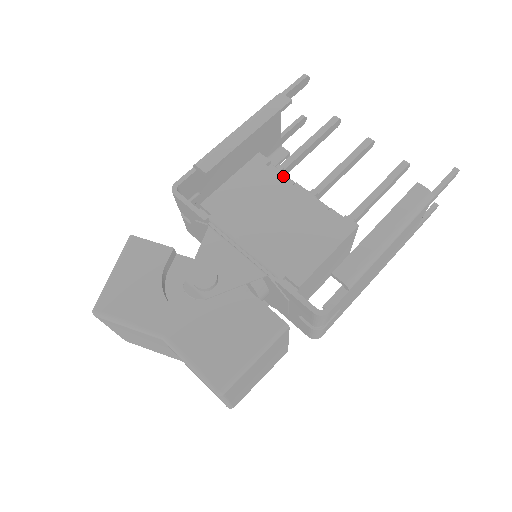
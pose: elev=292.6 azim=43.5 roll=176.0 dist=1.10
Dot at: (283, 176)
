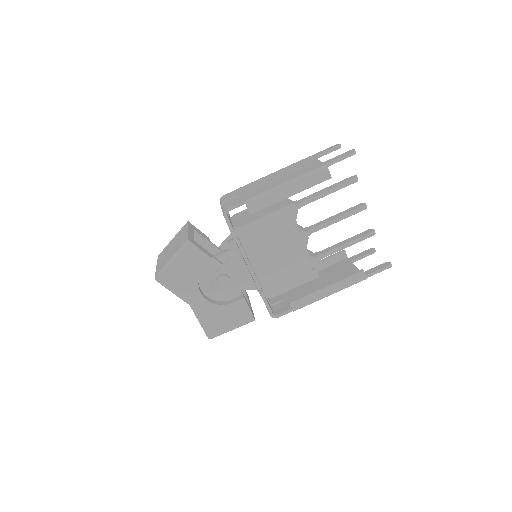
Dot at: (296, 229)
